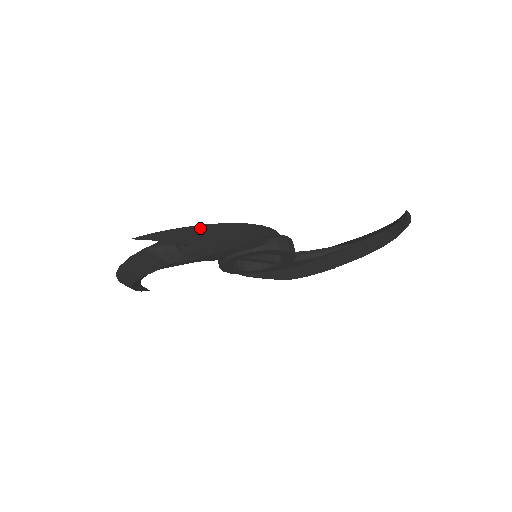
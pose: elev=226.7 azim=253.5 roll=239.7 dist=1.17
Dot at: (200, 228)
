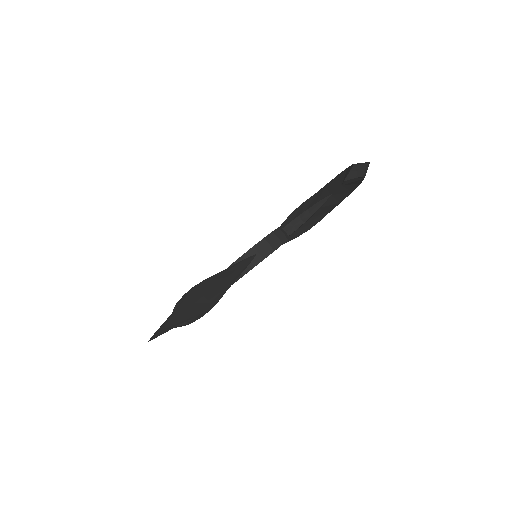
Dot at: (183, 314)
